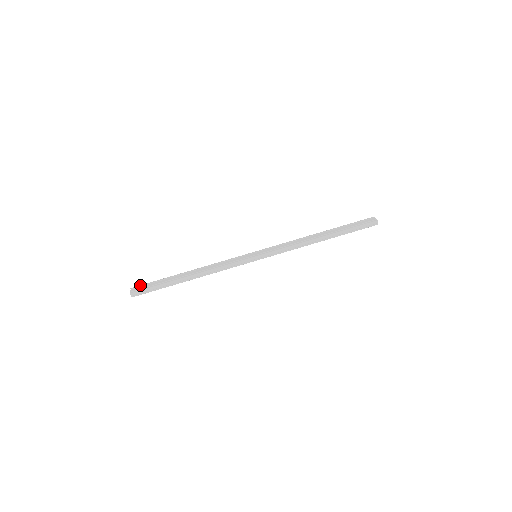
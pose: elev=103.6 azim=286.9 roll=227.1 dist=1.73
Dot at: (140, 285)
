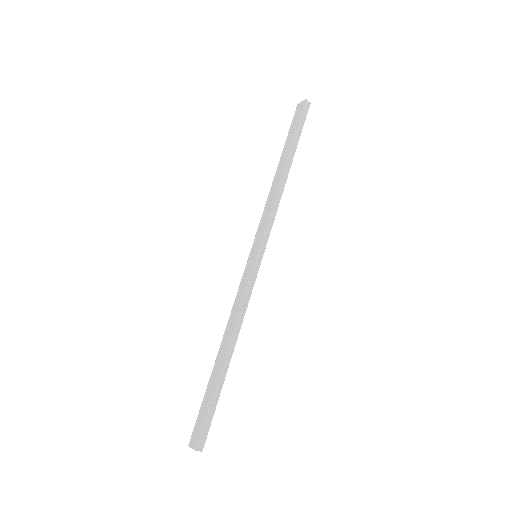
Dot at: (193, 429)
